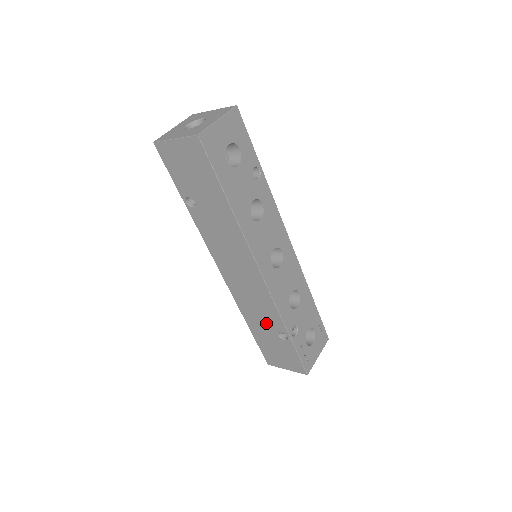
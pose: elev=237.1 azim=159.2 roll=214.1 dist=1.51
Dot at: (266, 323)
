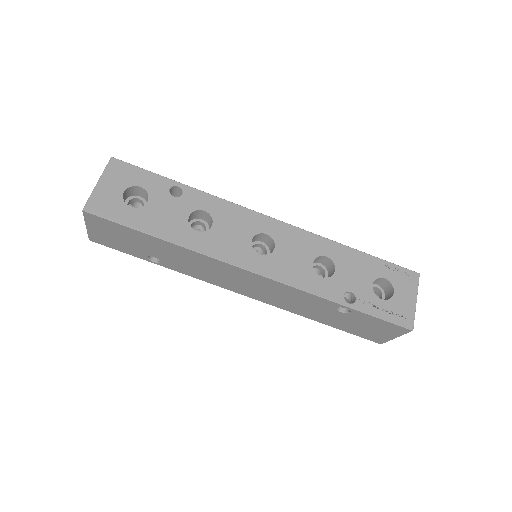
Dot at: (319, 309)
